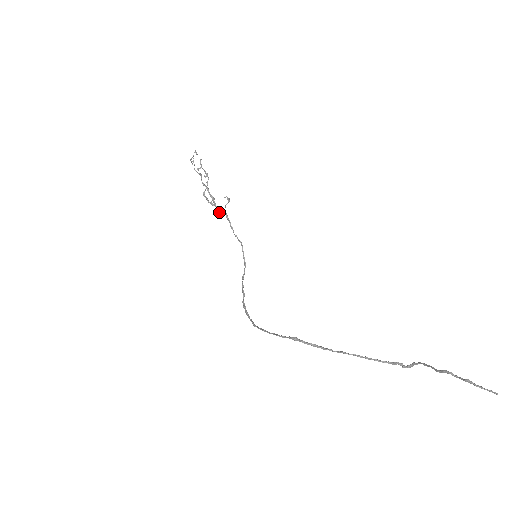
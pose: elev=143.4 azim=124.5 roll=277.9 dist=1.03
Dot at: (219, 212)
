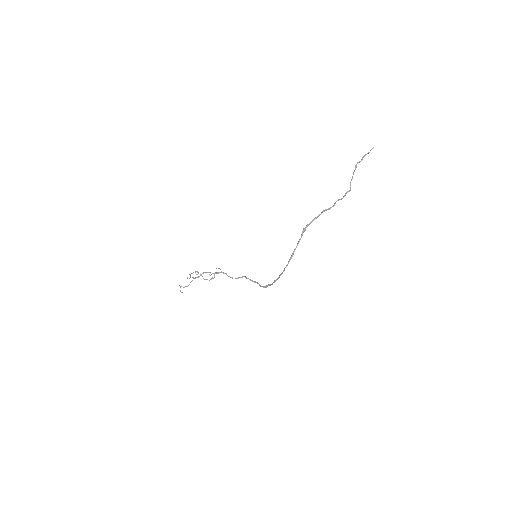
Dot at: occluded
